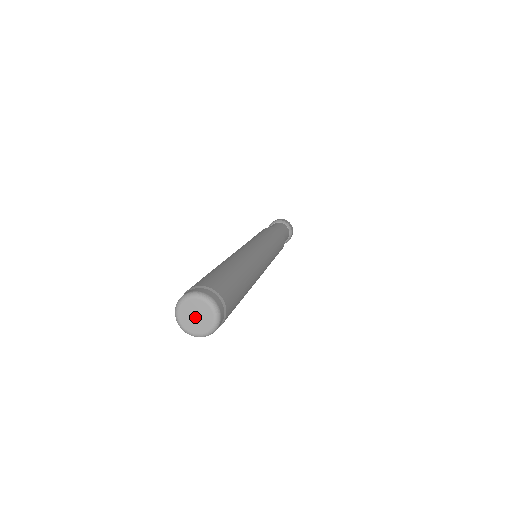
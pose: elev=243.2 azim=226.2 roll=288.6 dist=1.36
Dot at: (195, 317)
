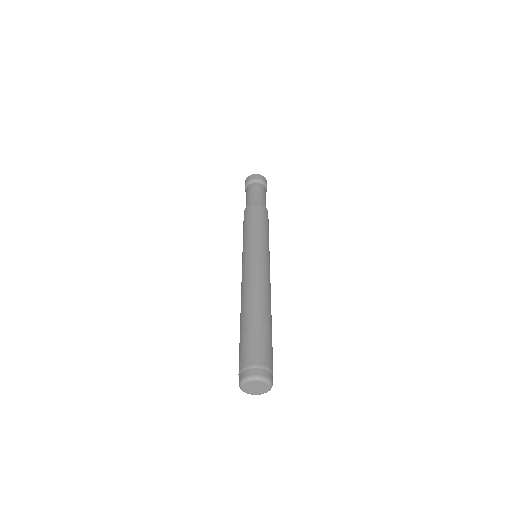
Dot at: (255, 388)
